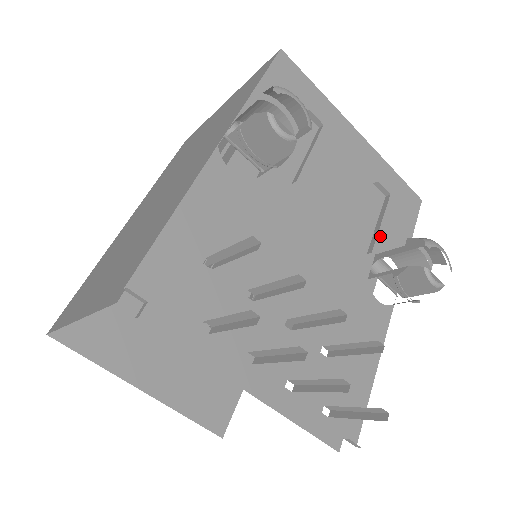
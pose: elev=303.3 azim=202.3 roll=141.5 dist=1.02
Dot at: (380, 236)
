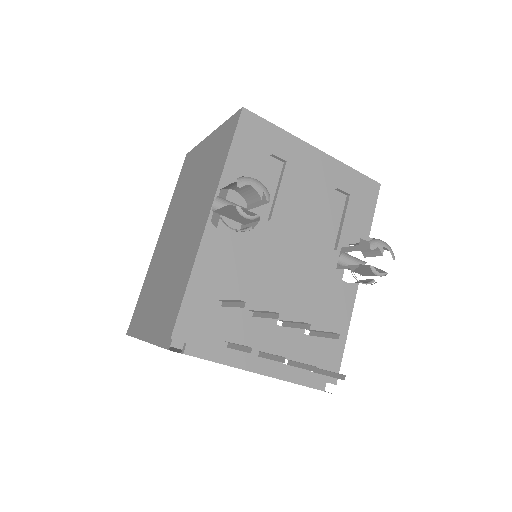
Dot at: (344, 231)
